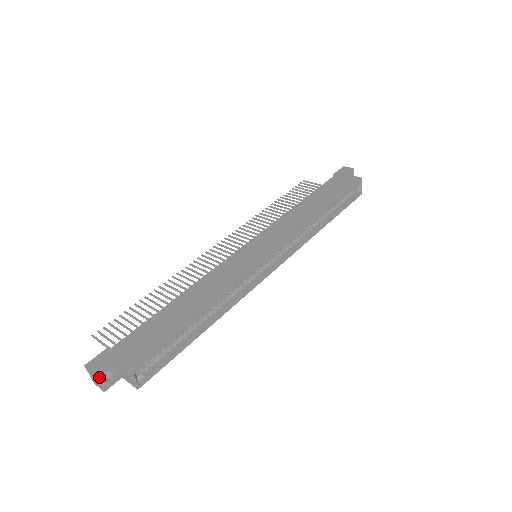
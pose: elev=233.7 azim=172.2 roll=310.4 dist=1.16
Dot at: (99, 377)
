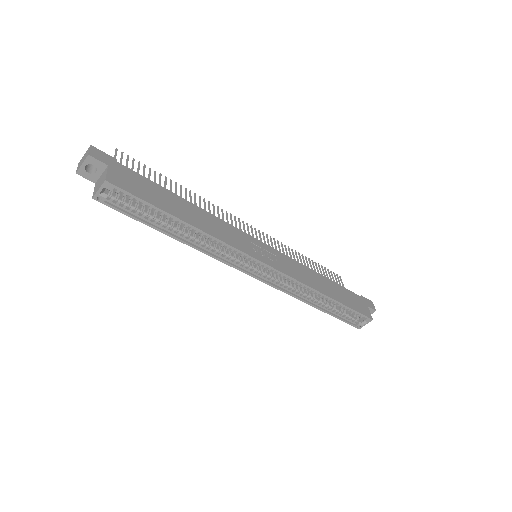
Dot at: (87, 160)
